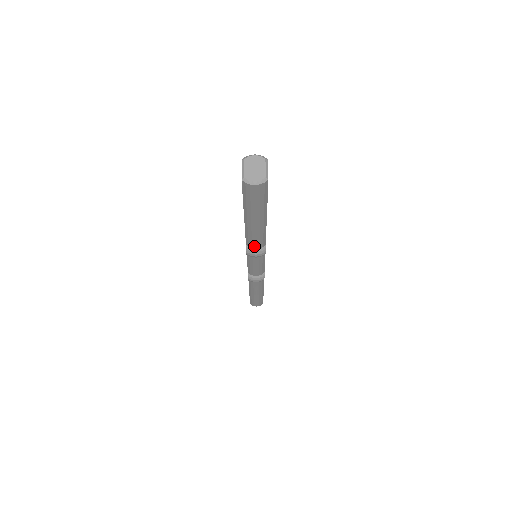
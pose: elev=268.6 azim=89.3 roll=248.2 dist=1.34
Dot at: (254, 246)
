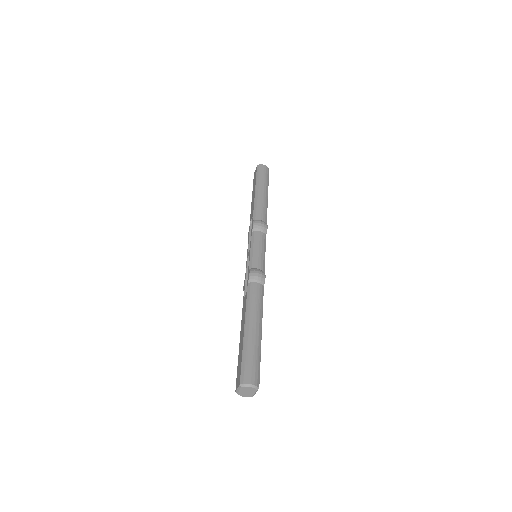
Dot at: occluded
